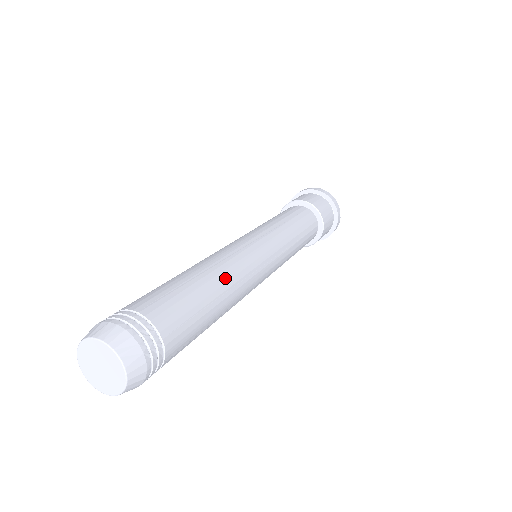
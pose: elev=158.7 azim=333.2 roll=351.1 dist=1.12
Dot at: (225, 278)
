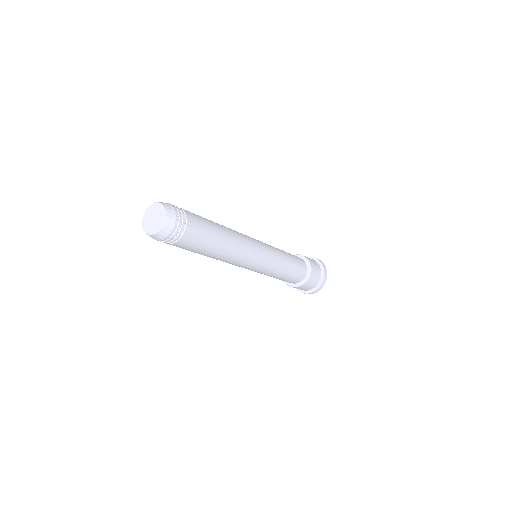
Dot at: (231, 236)
